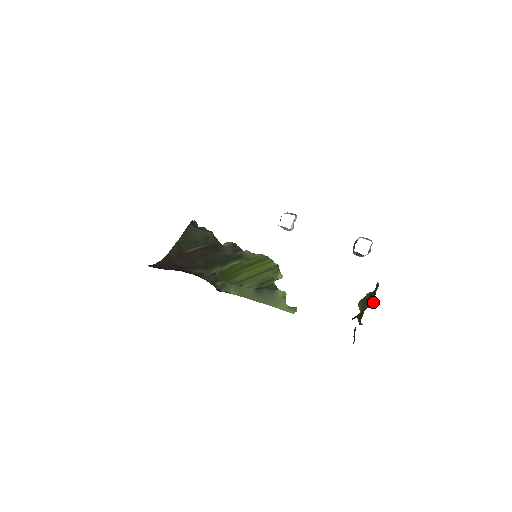
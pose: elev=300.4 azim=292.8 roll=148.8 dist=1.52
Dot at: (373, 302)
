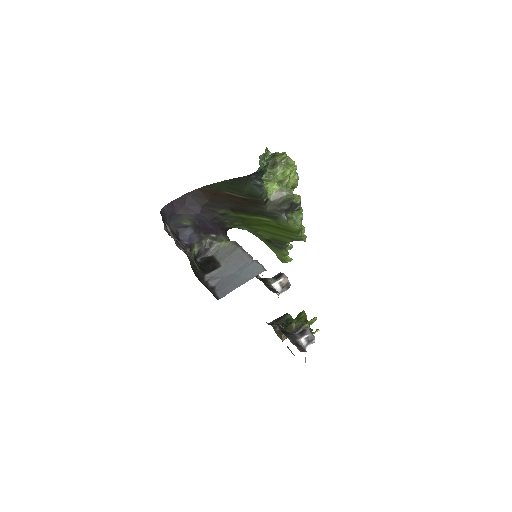
Dot at: occluded
